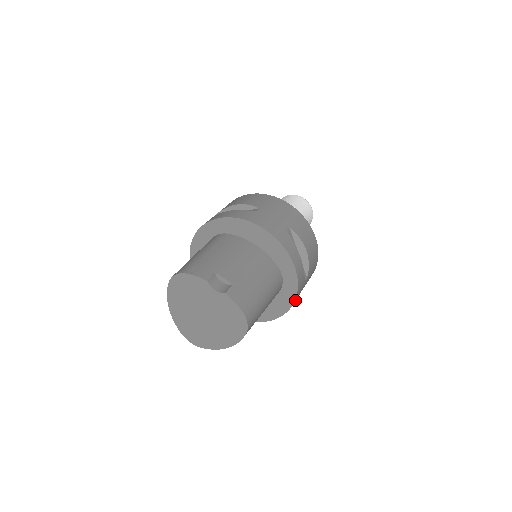
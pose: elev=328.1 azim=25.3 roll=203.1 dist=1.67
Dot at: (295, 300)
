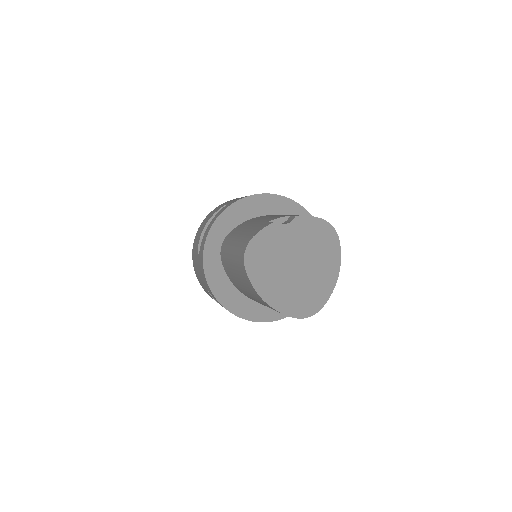
Dot at: occluded
